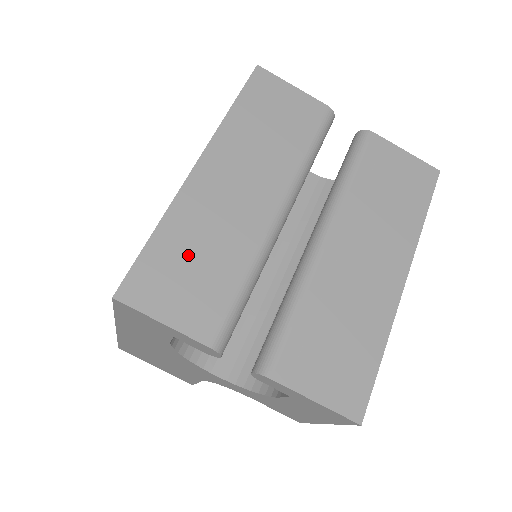
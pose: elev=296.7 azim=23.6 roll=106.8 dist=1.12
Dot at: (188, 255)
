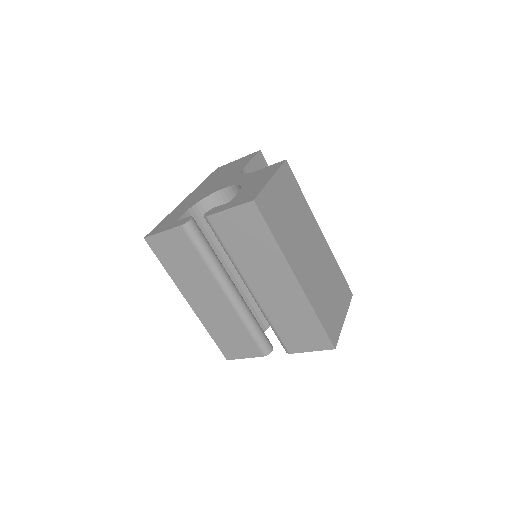
Dot at: (225, 335)
